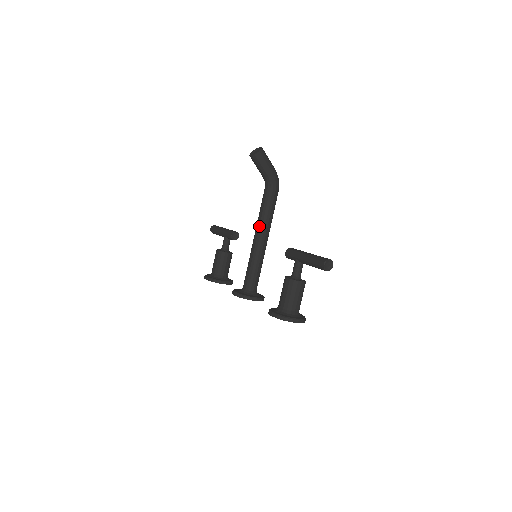
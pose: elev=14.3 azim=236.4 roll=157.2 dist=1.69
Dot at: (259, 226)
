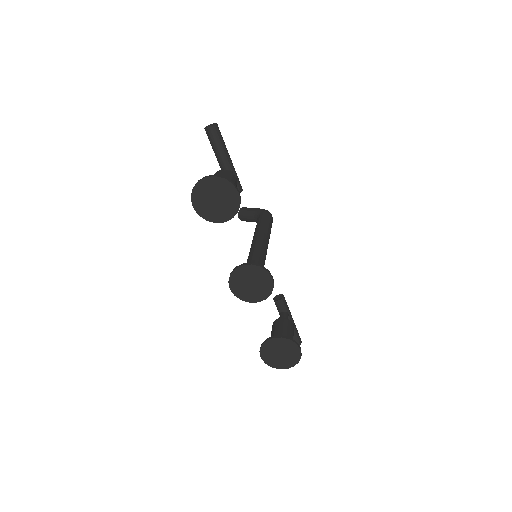
Dot at: occluded
